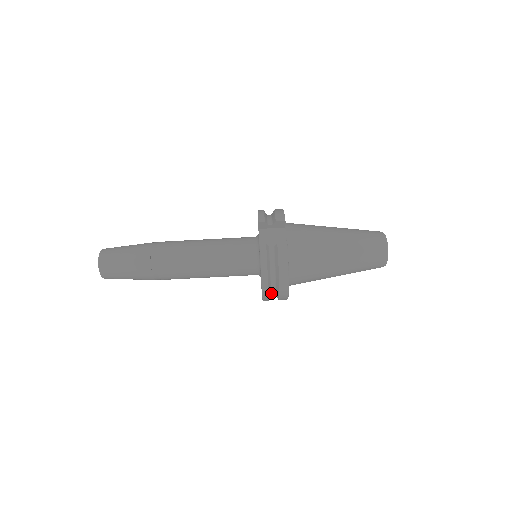
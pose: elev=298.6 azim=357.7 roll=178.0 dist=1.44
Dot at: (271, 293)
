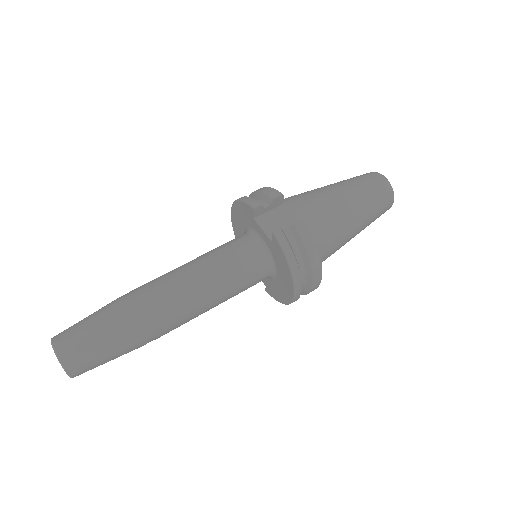
Dot at: occluded
